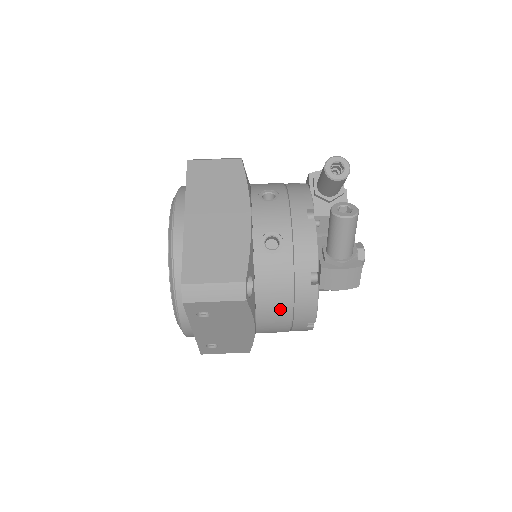
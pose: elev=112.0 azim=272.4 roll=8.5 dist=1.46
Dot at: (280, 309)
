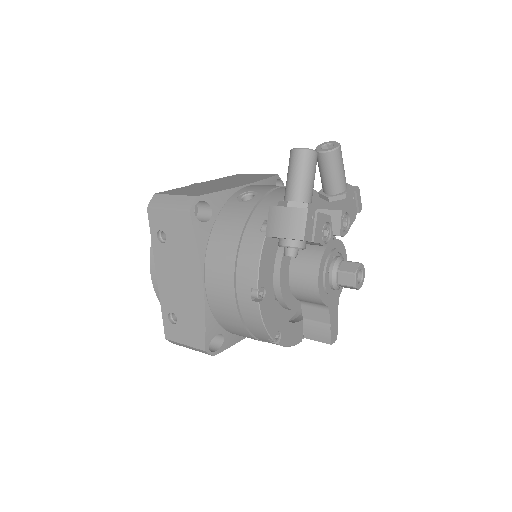
Dot at: (226, 255)
